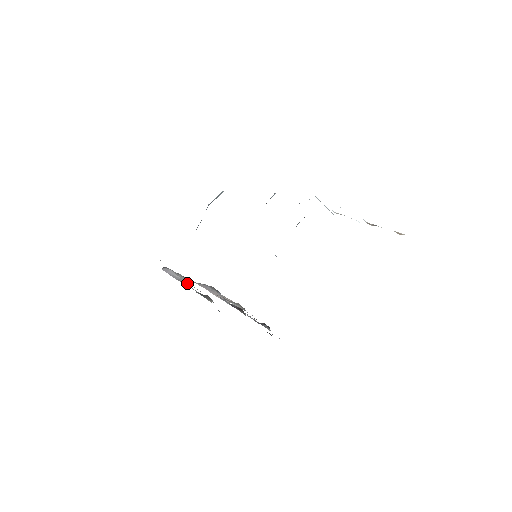
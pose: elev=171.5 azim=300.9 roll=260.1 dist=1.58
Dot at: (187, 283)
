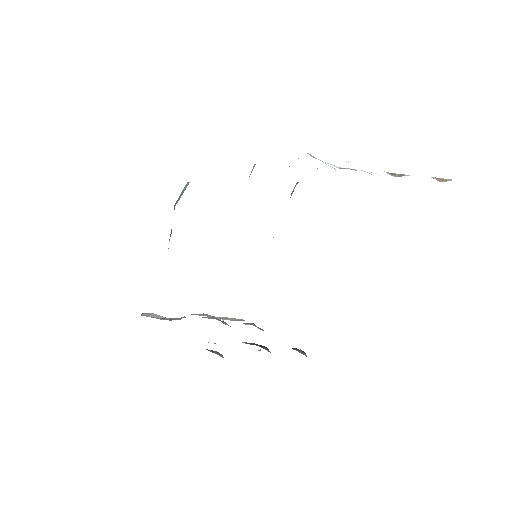
Dot at: (179, 319)
